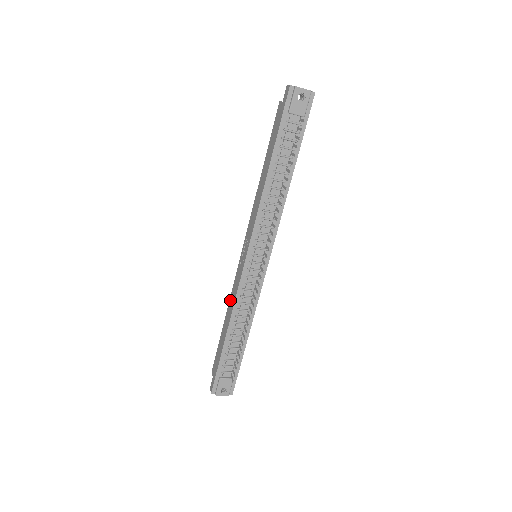
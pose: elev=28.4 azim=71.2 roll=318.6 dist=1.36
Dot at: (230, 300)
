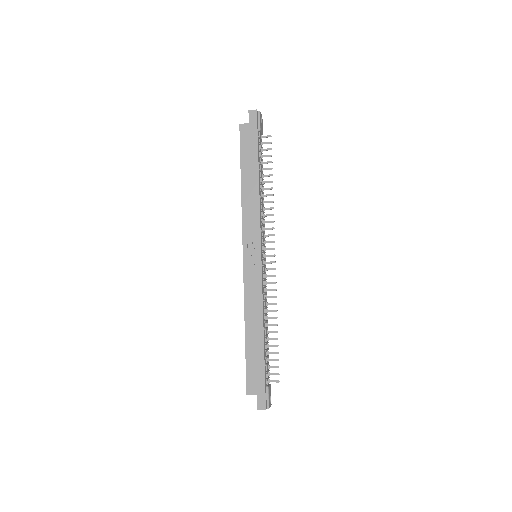
Dot at: (248, 307)
